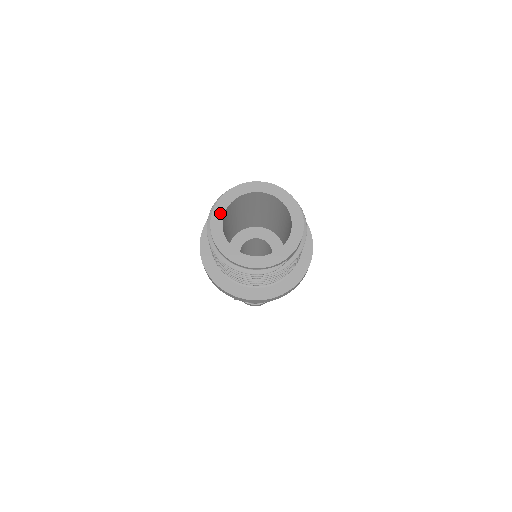
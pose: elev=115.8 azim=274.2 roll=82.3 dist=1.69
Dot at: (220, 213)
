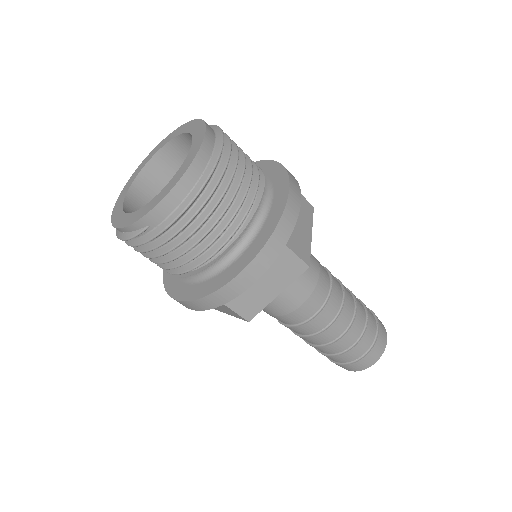
Dot at: (147, 160)
